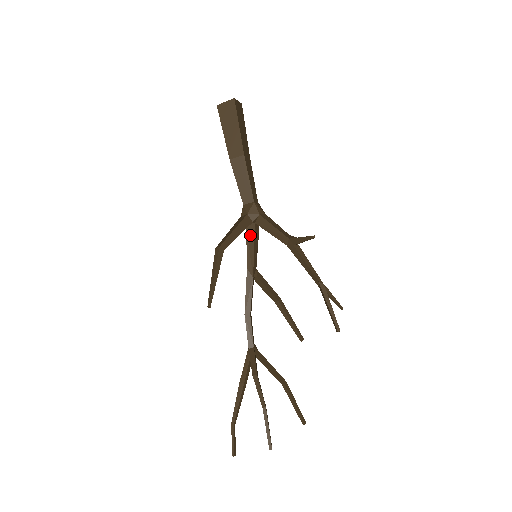
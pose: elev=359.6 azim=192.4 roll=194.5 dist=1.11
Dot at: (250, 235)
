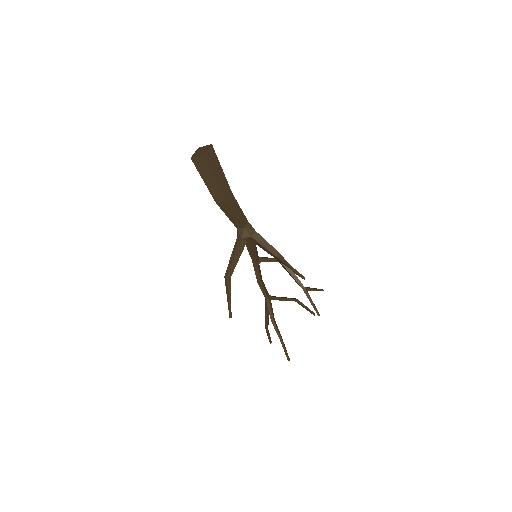
Dot at: (248, 244)
